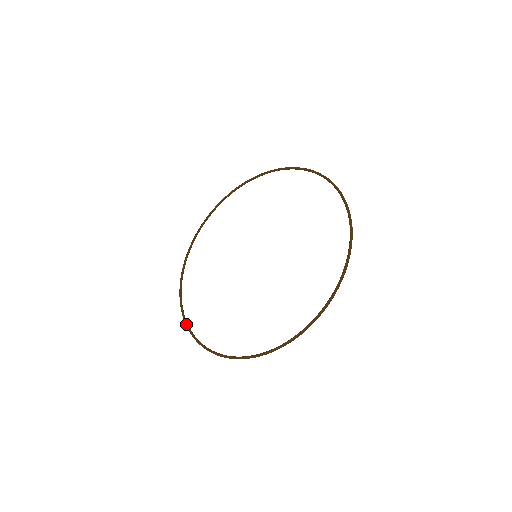
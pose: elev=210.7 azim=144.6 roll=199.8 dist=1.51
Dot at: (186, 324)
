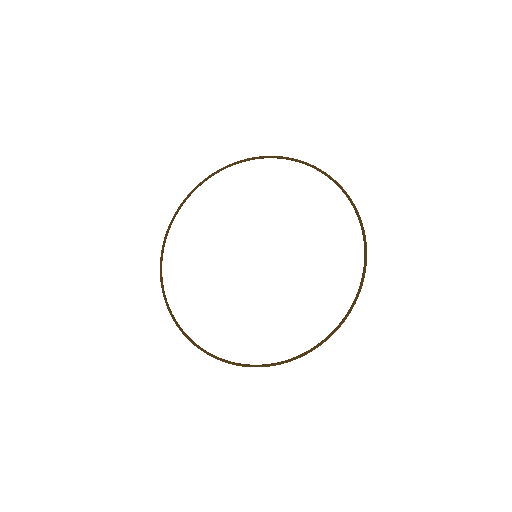
Dot at: (168, 228)
